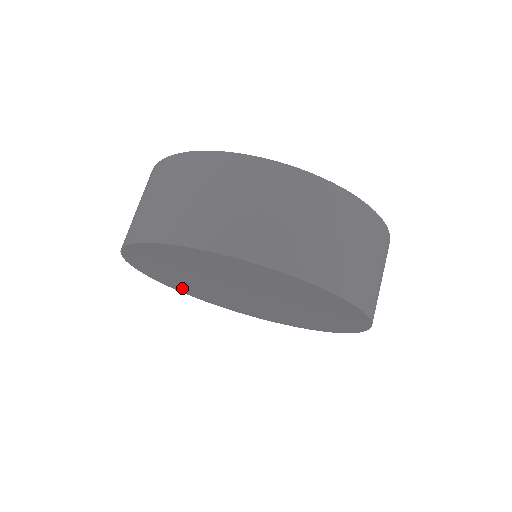
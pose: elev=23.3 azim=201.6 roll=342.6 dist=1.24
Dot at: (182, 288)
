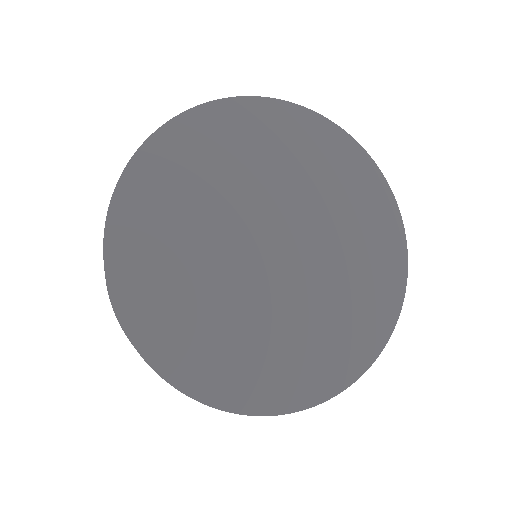
Dot at: (257, 383)
